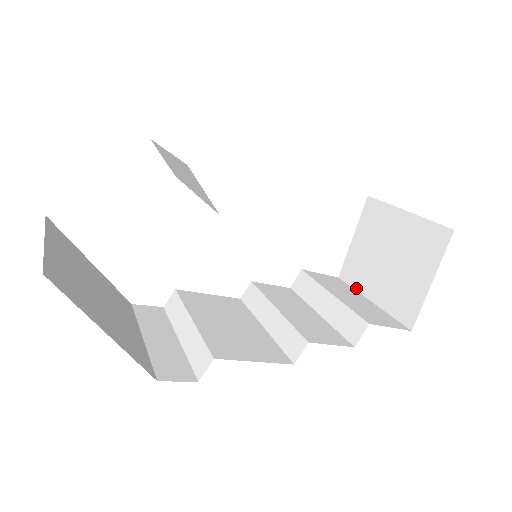
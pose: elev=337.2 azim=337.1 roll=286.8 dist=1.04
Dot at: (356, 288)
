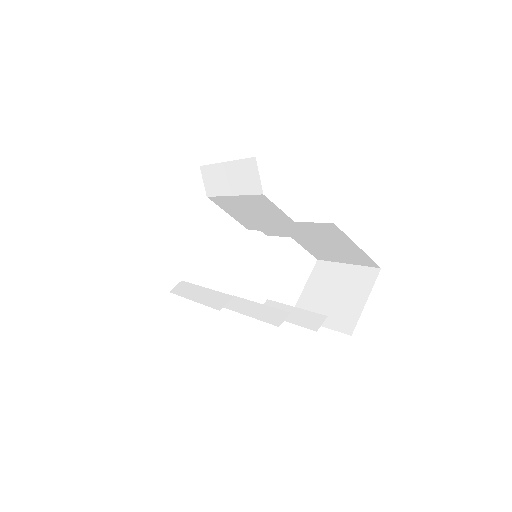
Dot at: occluded
